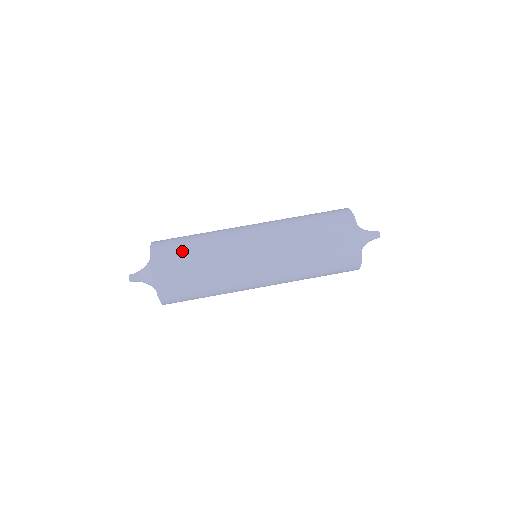
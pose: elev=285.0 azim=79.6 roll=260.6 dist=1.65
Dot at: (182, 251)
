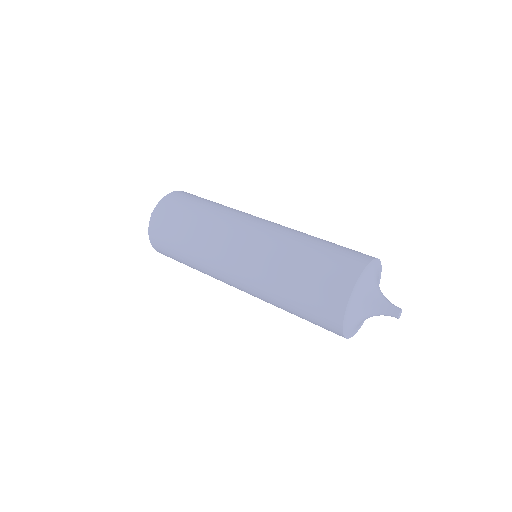
Dot at: (189, 205)
